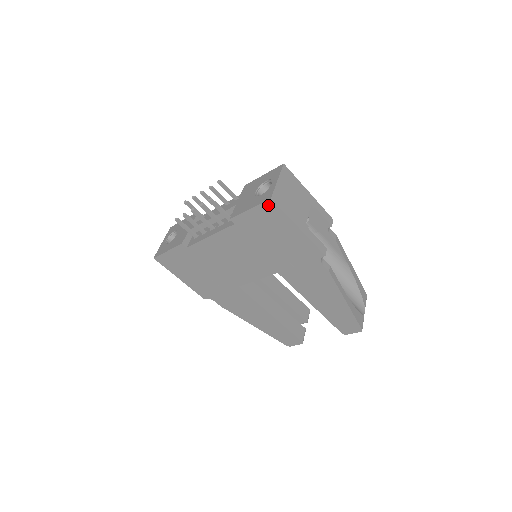
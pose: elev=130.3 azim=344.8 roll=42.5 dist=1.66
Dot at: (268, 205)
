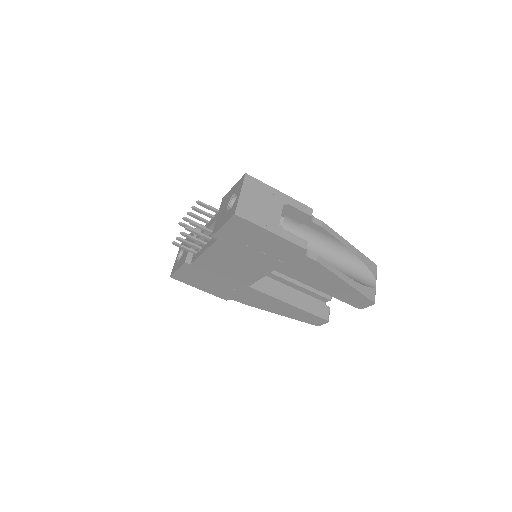
Dot at: (235, 219)
